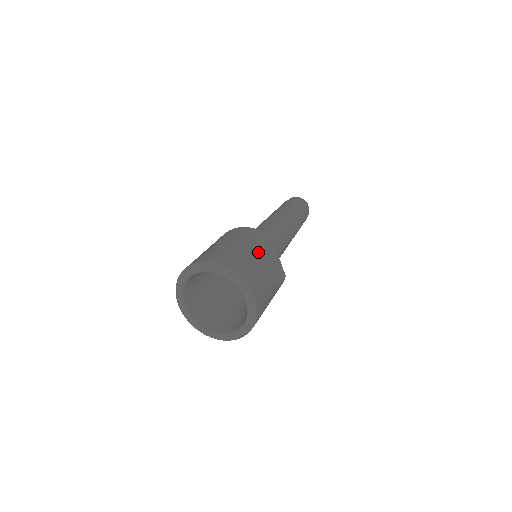
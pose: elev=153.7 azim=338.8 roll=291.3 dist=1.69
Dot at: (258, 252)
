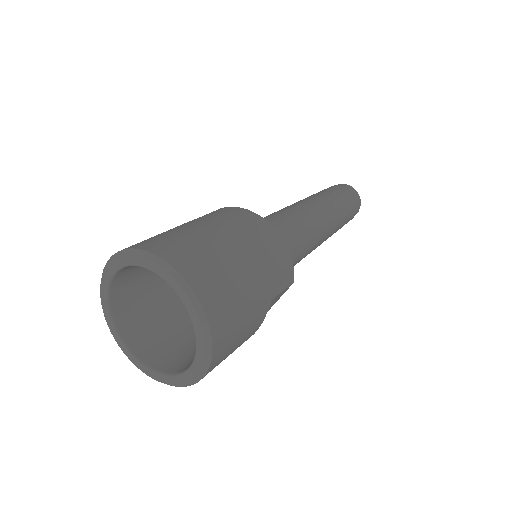
Dot at: (264, 305)
